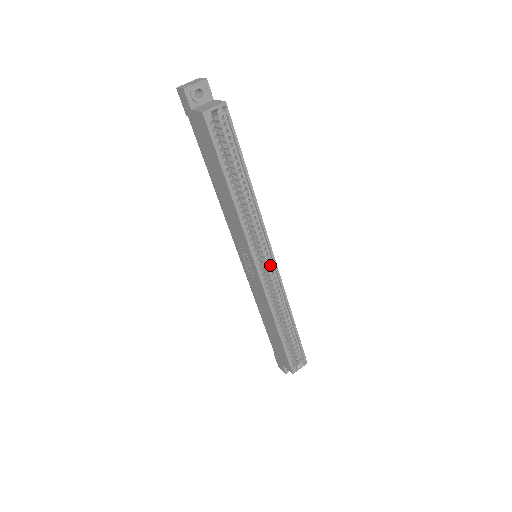
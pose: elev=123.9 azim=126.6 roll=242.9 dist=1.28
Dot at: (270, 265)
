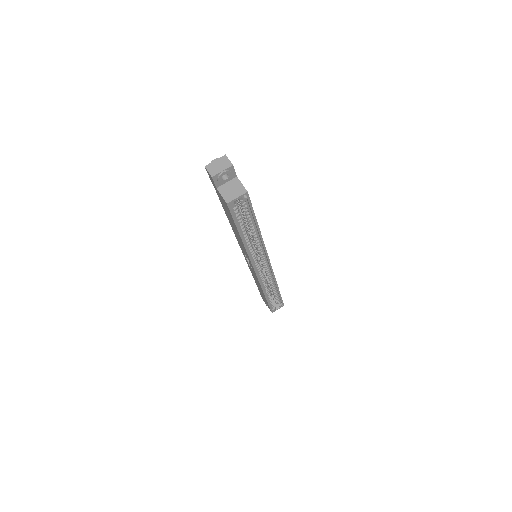
Dot at: (266, 266)
